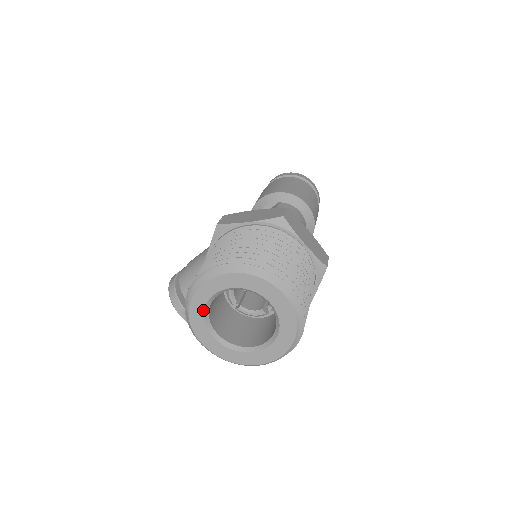
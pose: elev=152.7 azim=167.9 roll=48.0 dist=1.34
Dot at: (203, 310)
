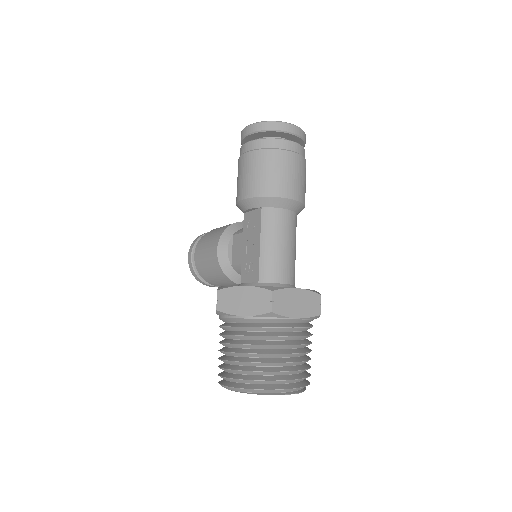
Dot at: occluded
